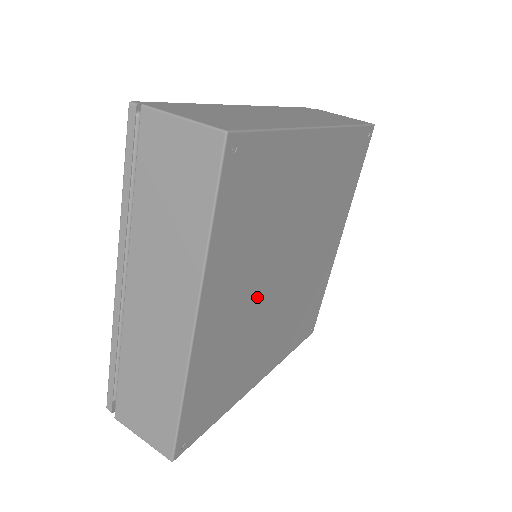
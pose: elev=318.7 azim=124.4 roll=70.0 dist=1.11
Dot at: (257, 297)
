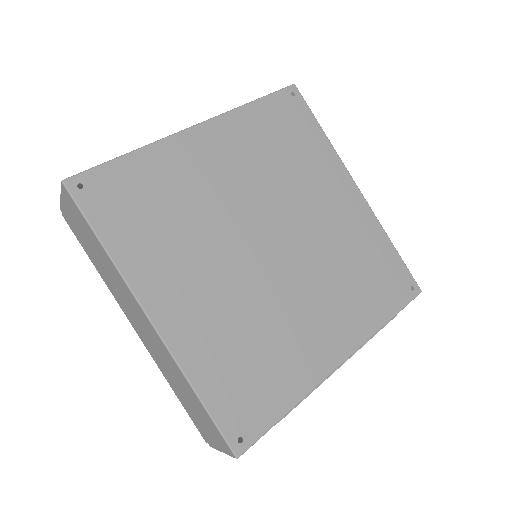
Dot at: (236, 205)
